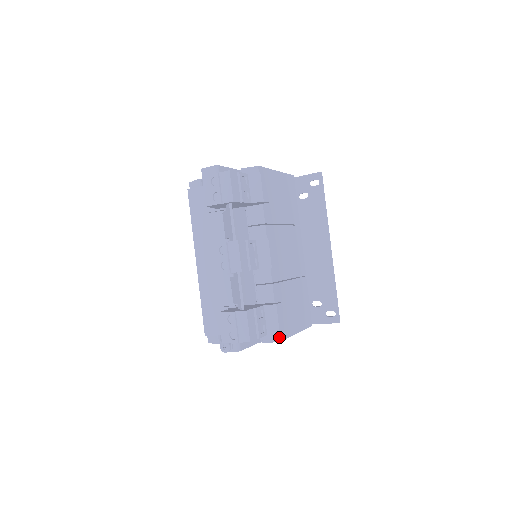
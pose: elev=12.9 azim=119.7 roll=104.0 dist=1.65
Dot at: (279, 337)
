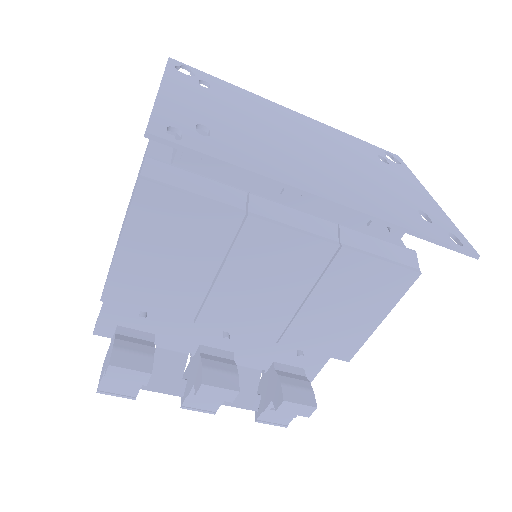
Dot at: (344, 360)
